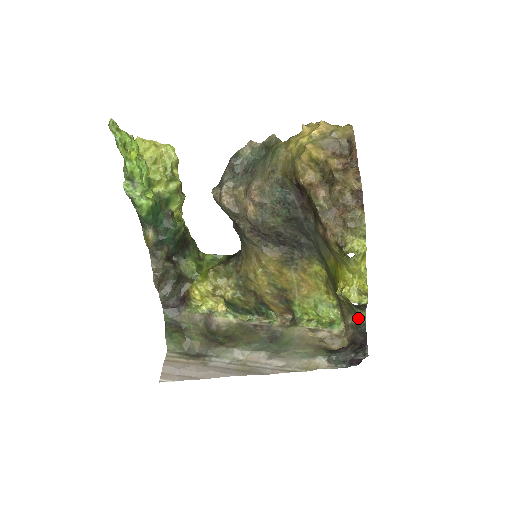
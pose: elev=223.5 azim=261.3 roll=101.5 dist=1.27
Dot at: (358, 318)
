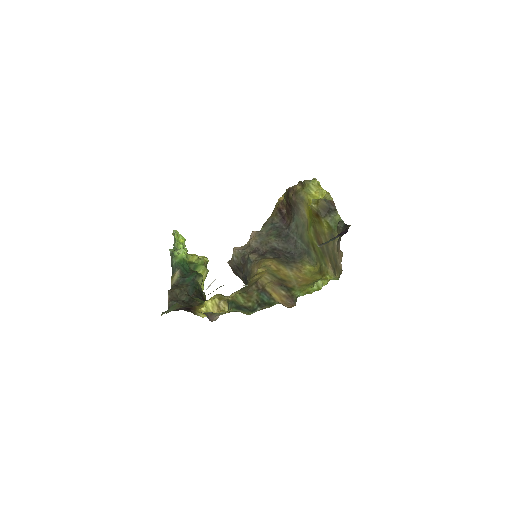
Dot at: (337, 226)
